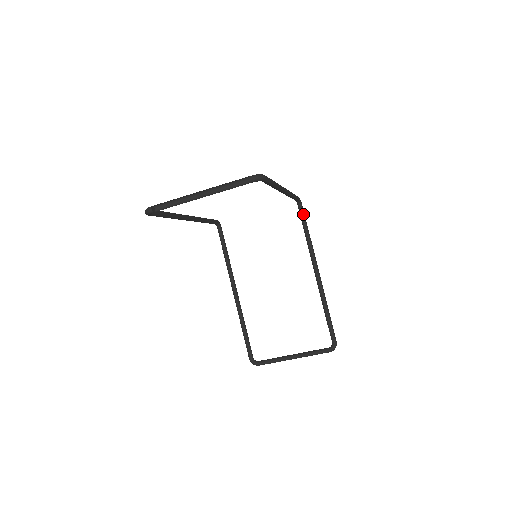
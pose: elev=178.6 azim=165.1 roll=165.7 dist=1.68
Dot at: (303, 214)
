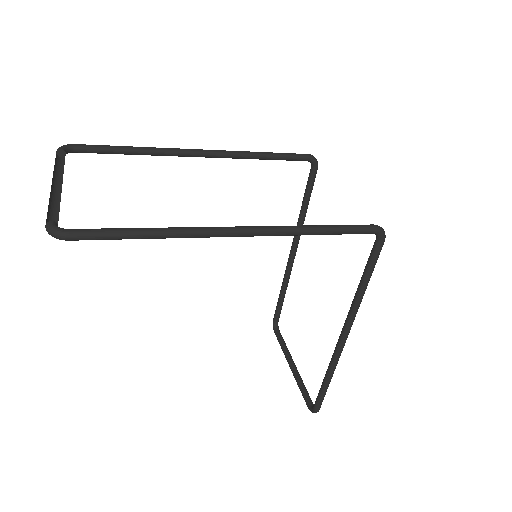
Dot at: (373, 255)
